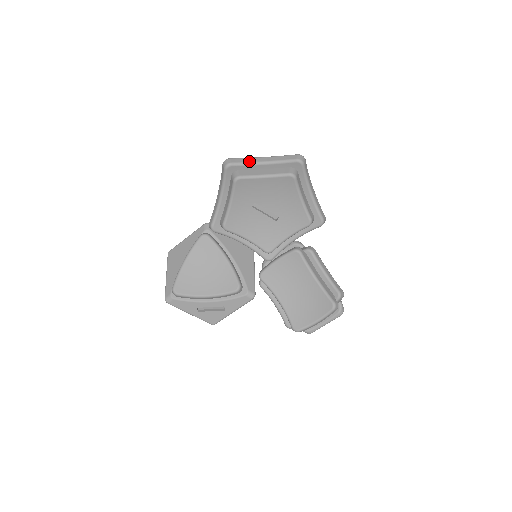
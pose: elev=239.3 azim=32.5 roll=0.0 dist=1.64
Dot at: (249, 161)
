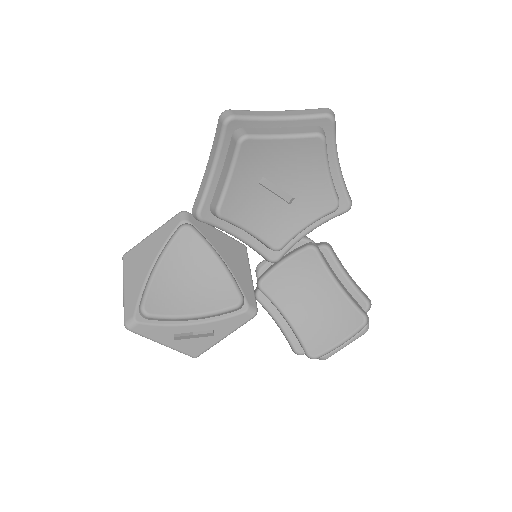
Dot at: (258, 114)
